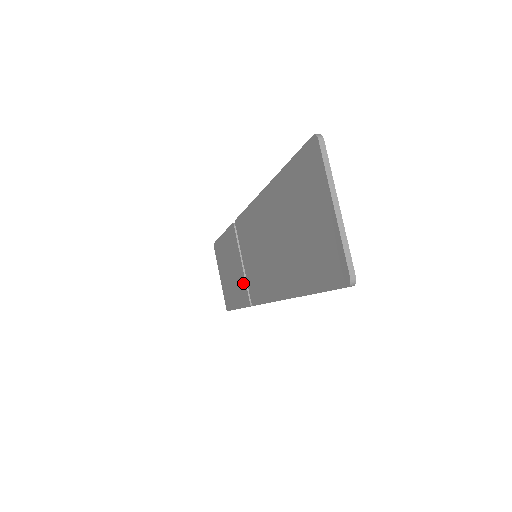
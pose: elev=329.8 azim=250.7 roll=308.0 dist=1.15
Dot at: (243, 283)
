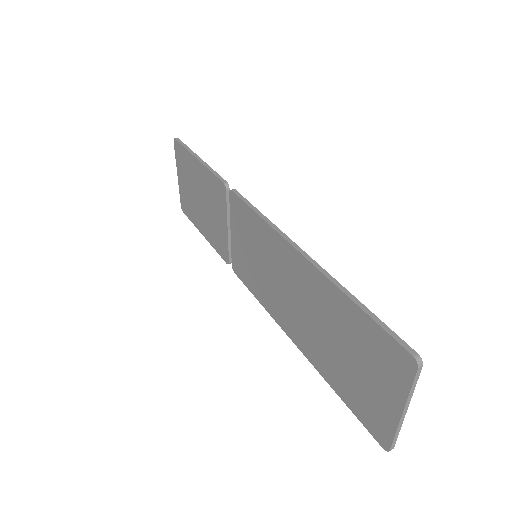
Dot at: (223, 240)
